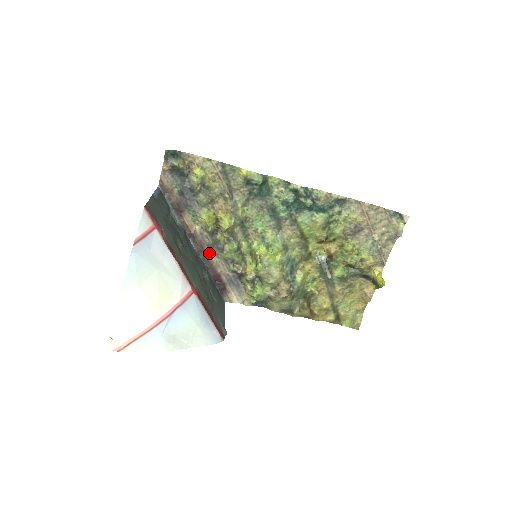
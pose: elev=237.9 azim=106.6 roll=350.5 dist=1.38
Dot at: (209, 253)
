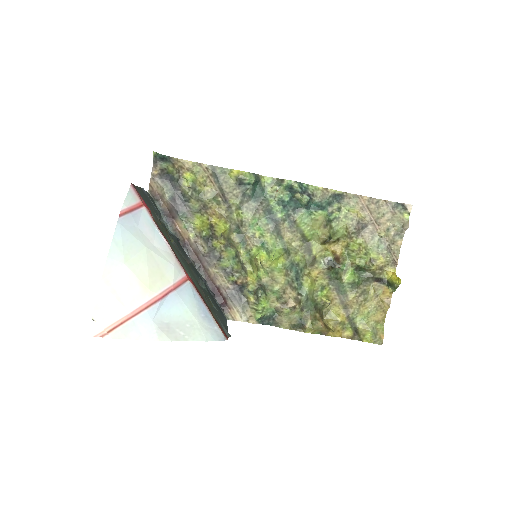
Dot at: (205, 263)
